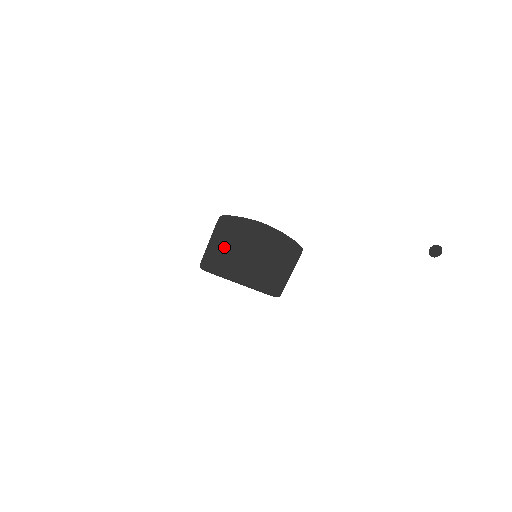
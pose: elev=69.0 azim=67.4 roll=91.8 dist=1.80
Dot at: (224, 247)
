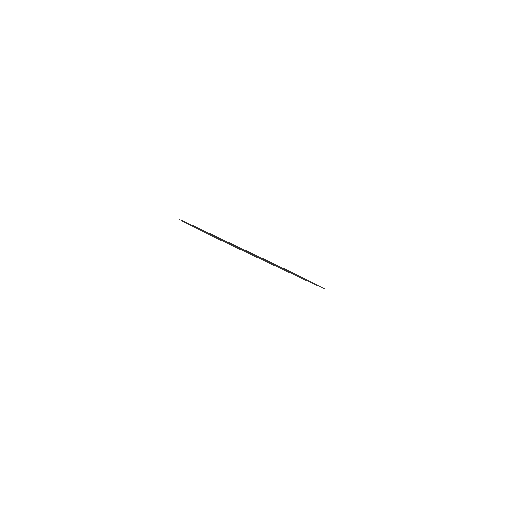
Dot at: occluded
